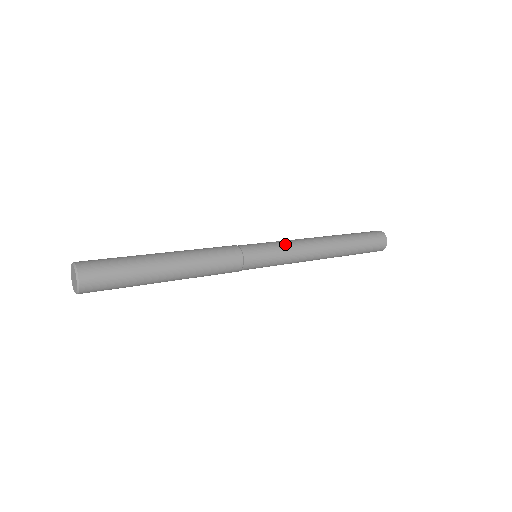
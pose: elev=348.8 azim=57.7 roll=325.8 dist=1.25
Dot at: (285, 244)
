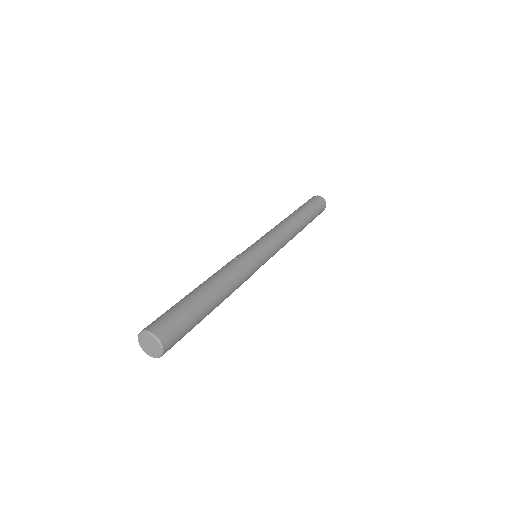
Dot at: (277, 241)
